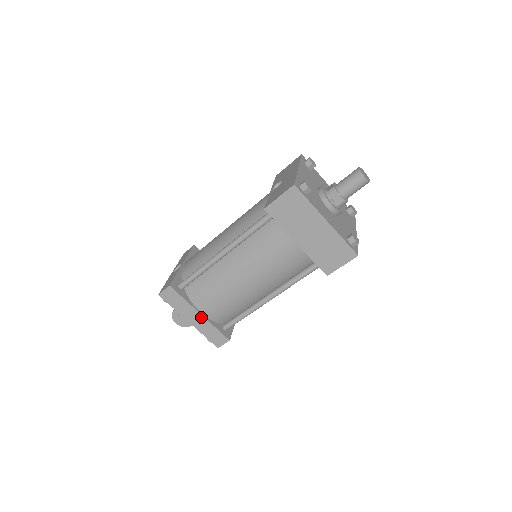
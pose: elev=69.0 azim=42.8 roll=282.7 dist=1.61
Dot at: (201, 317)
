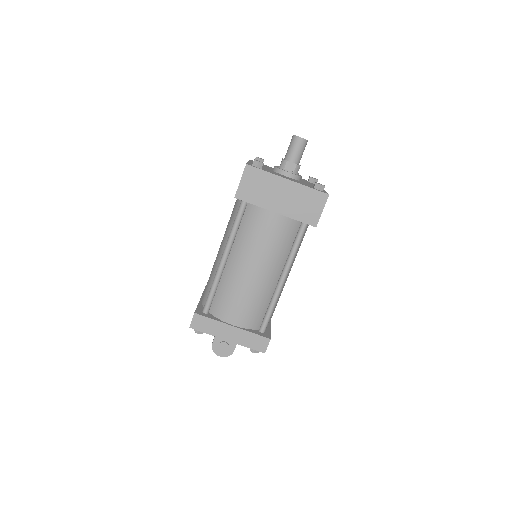
Dot at: (235, 329)
